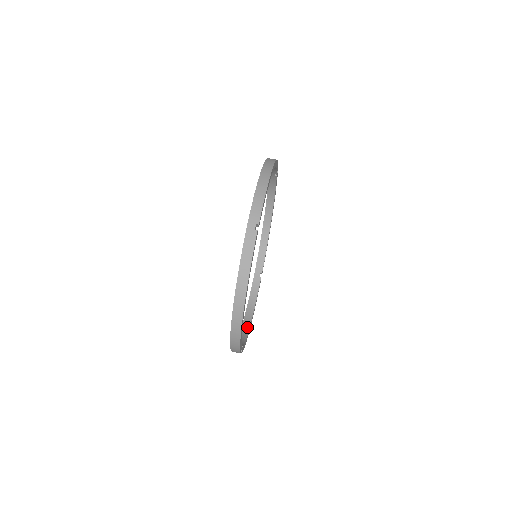
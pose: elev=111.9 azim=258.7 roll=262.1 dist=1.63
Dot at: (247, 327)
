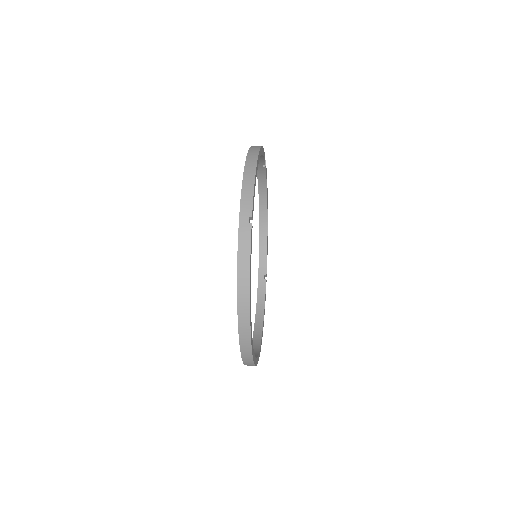
Dot at: (259, 336)
